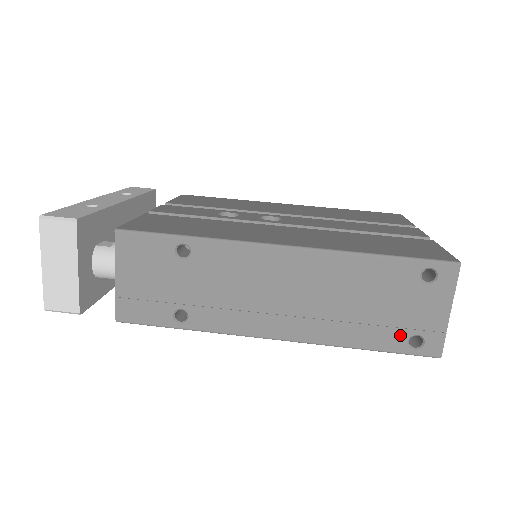
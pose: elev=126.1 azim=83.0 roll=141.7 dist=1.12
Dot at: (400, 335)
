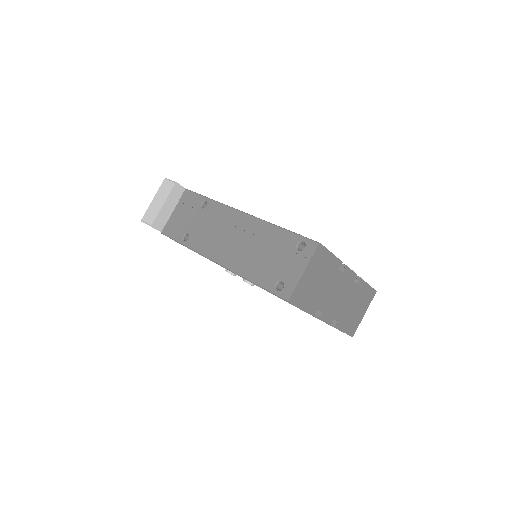
Dot at: (273, 279)
